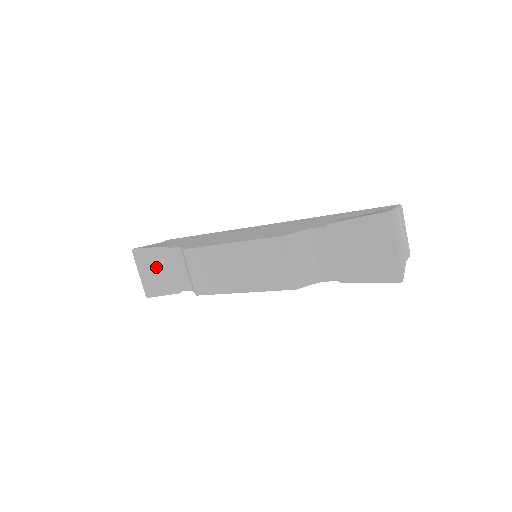
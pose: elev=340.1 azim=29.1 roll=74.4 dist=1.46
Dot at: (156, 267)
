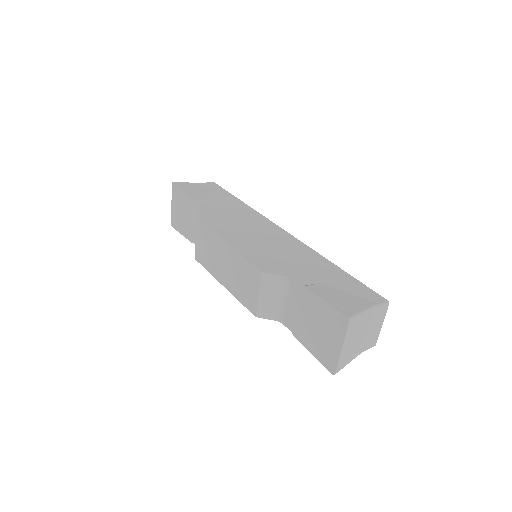
Dot at: (183, 210)
